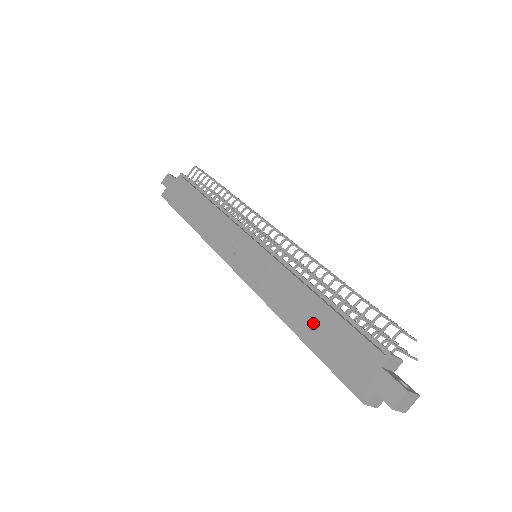
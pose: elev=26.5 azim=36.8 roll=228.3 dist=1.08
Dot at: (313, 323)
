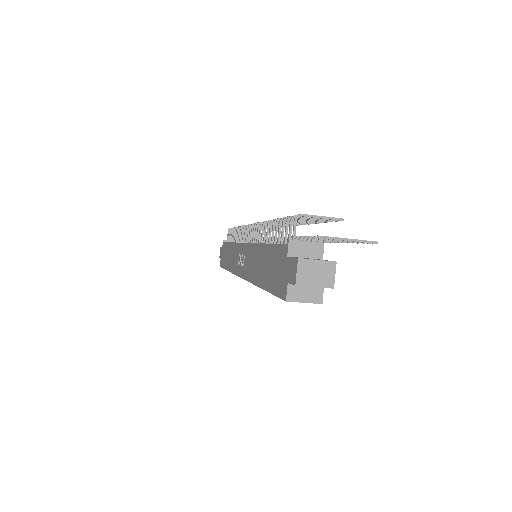
Dot at: (263, 267)
